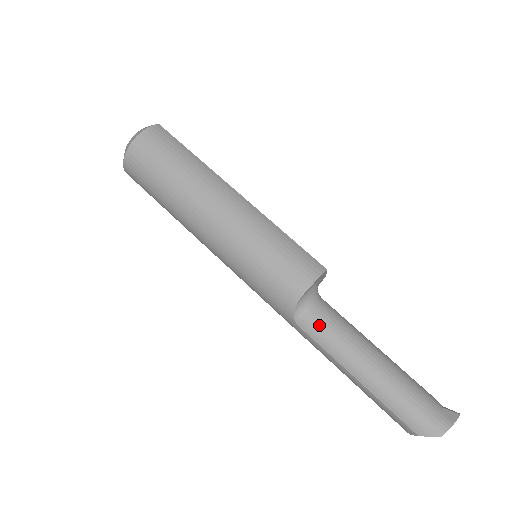
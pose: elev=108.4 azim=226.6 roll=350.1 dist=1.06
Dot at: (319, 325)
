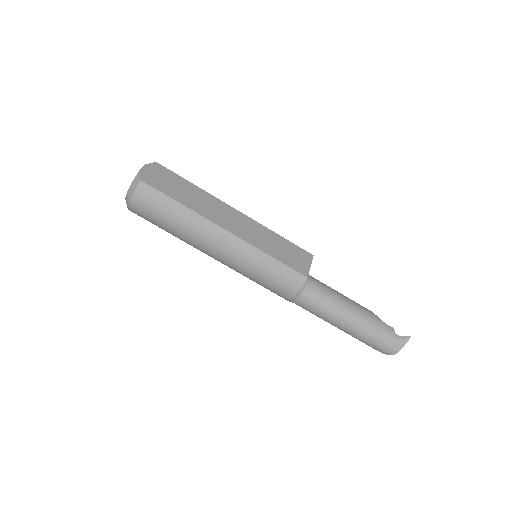
Dot at: (308, 306)
